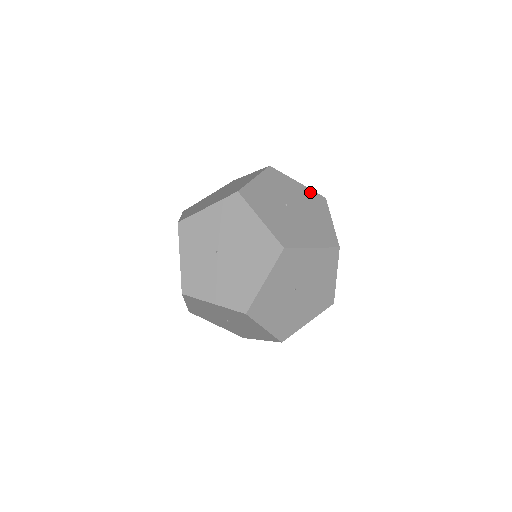
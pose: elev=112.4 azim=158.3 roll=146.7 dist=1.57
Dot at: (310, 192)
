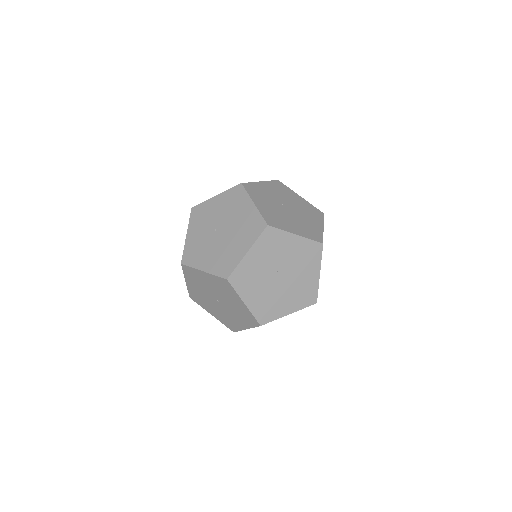
Dot at: (310, 205)
